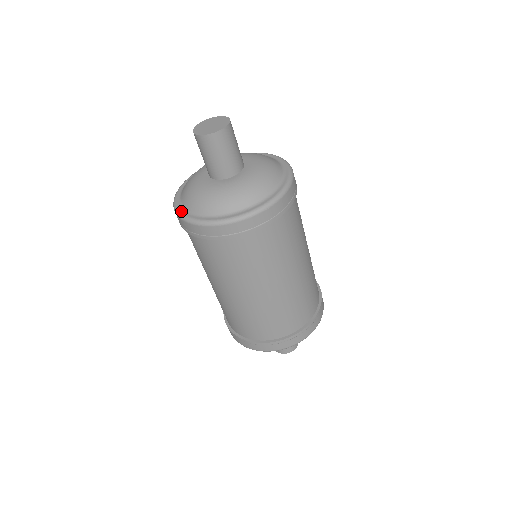
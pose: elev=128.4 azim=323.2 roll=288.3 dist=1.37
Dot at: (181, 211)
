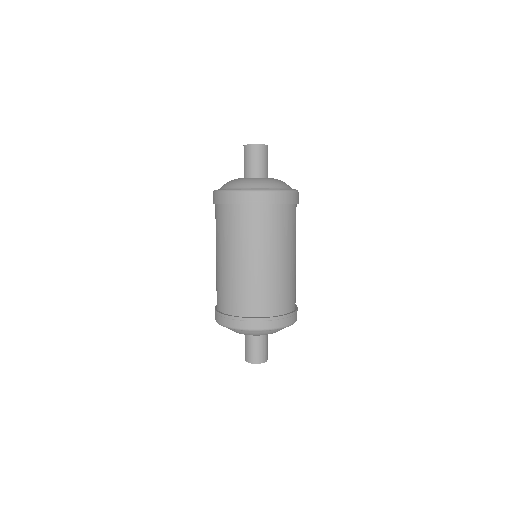
Dot at: occluded
